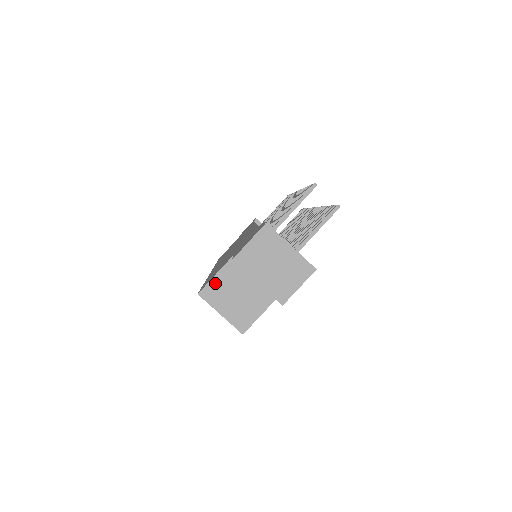
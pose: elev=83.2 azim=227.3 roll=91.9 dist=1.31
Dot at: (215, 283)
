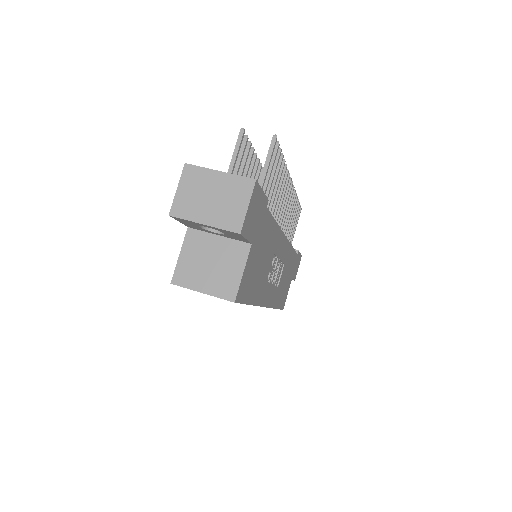
Dot at: (182, 264)
